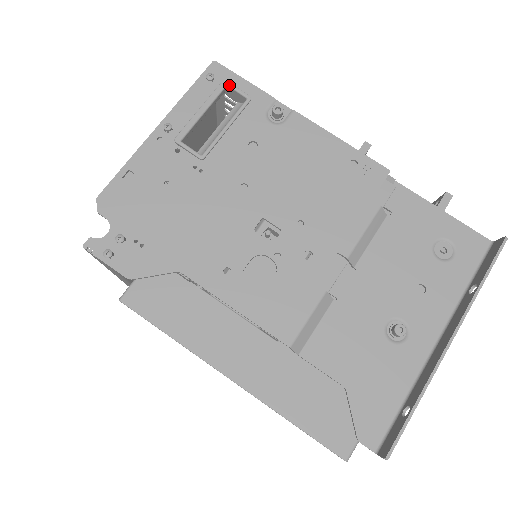
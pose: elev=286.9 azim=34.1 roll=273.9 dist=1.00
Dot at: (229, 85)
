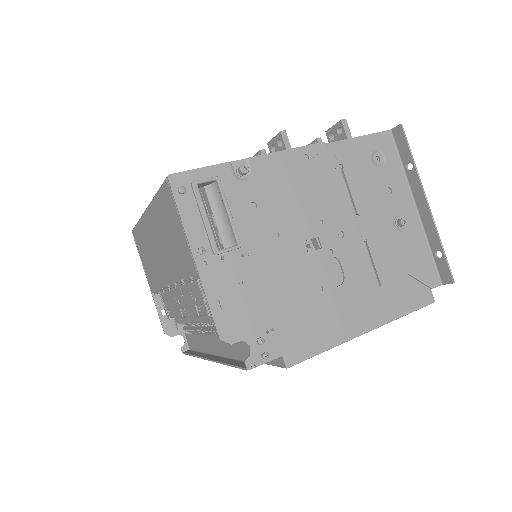
Dot at: (199, 183)
